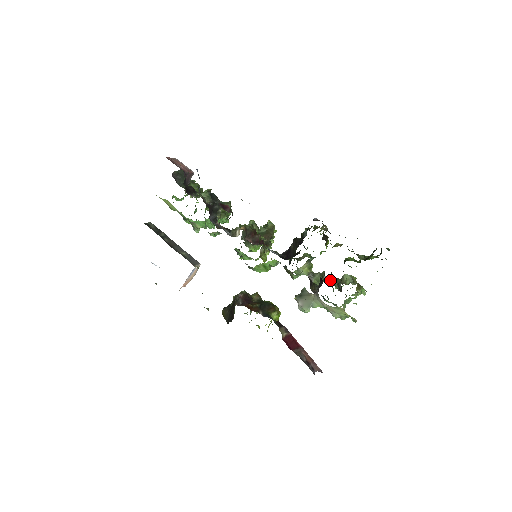
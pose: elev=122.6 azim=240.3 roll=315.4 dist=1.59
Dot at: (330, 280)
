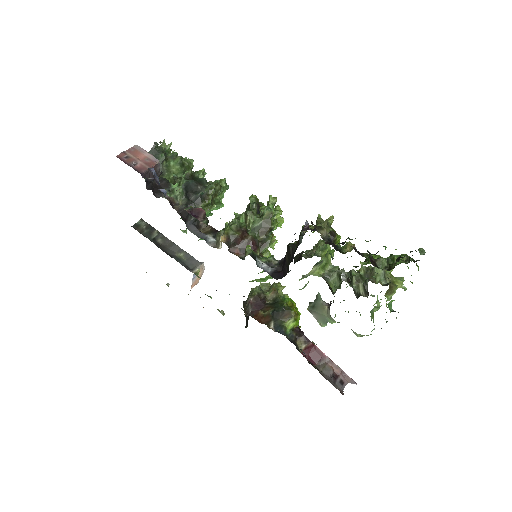
Dot at: (352, 280)
